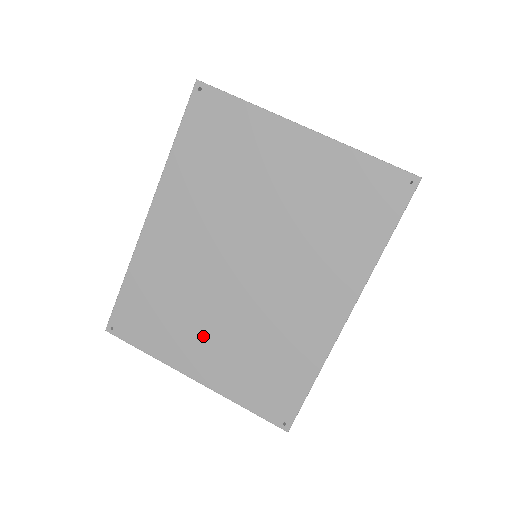
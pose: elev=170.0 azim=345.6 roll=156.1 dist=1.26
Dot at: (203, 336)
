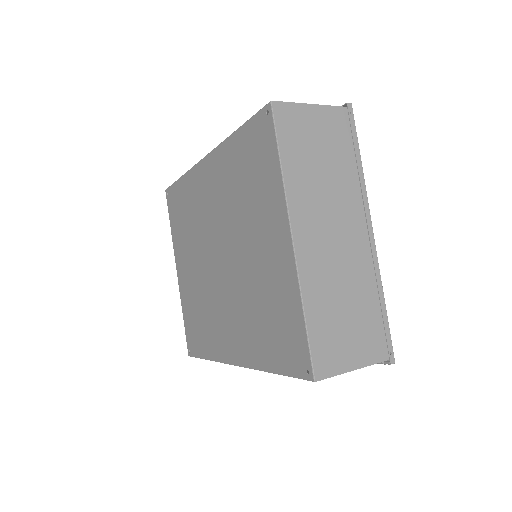
Dot at: (189, 261)
